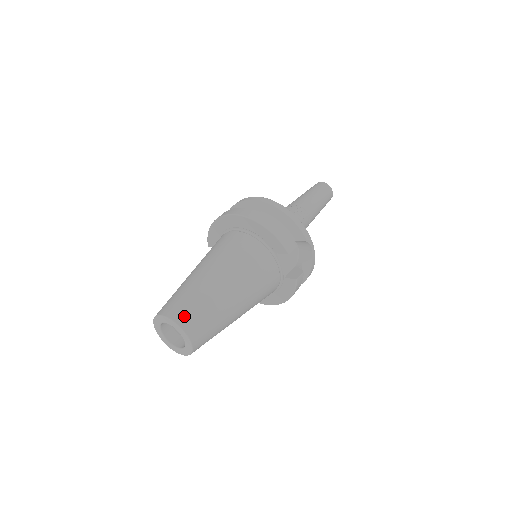
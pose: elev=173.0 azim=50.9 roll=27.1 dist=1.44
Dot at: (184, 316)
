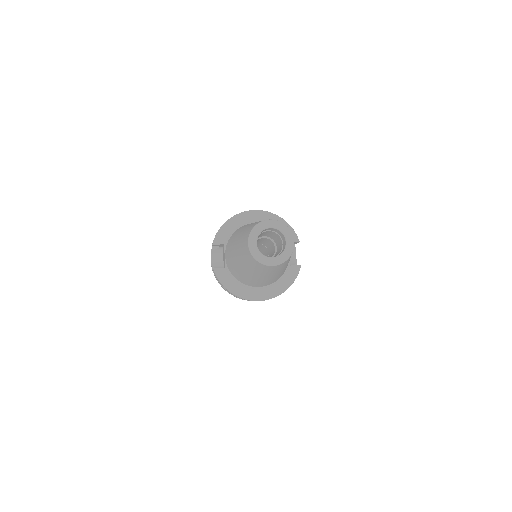
Dot at: occluded
